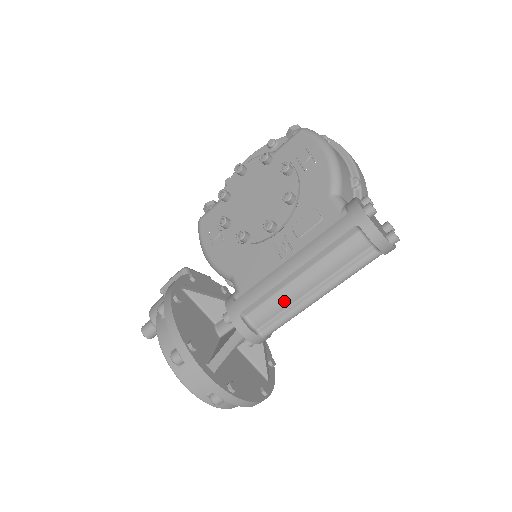
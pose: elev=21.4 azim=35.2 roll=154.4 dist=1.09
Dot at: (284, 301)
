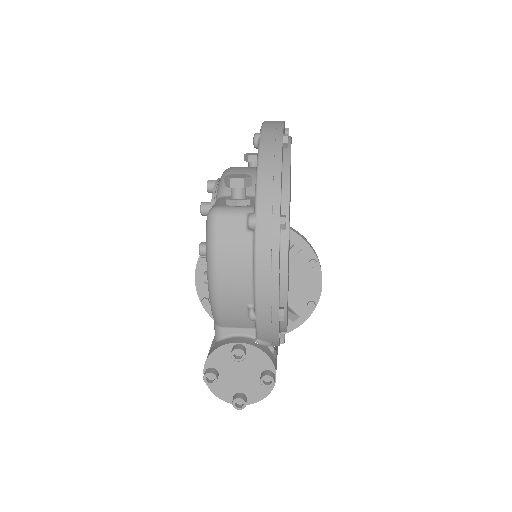
Dot at: occluded
